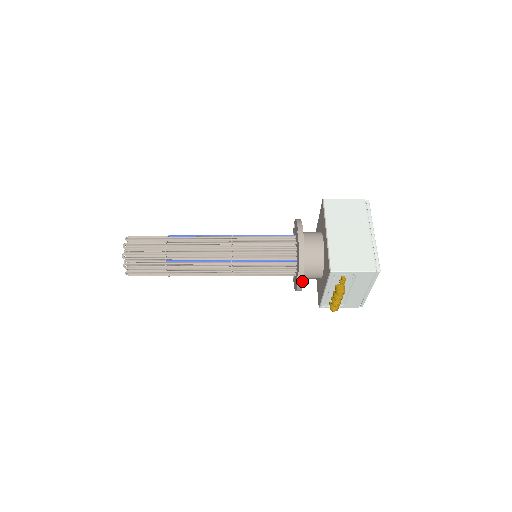
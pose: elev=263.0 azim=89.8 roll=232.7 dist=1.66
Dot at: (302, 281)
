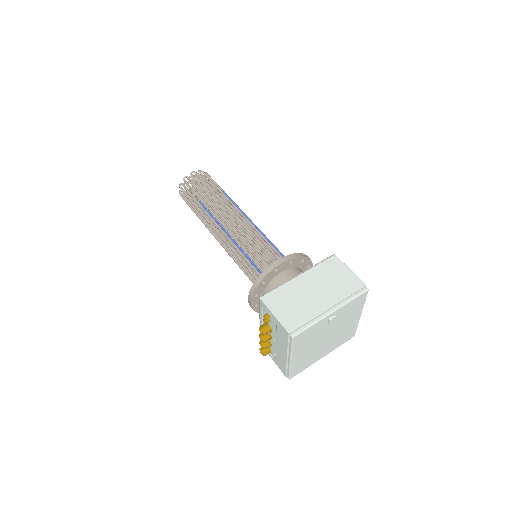
Dot at: (252, 296)
